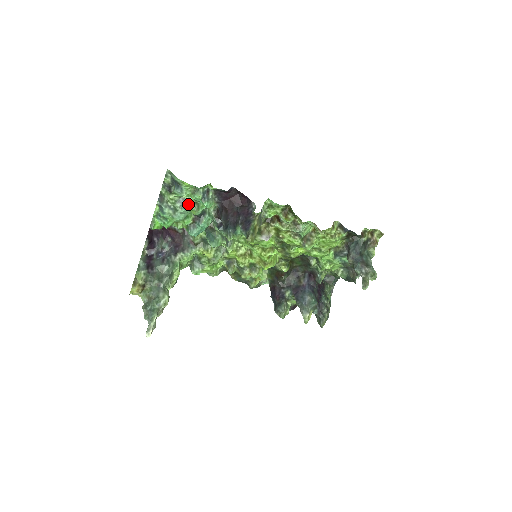
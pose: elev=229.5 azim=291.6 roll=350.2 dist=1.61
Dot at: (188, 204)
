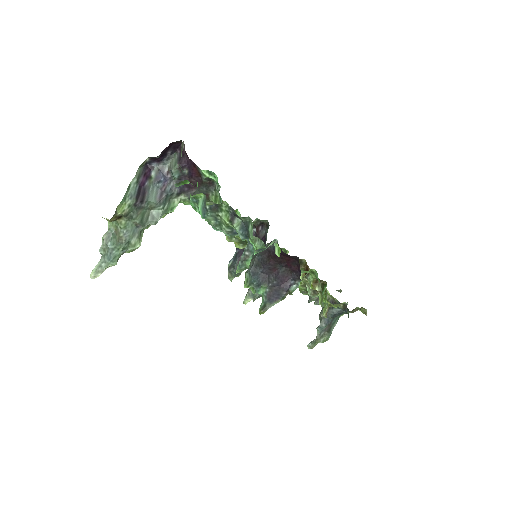
Dot at: occluded
